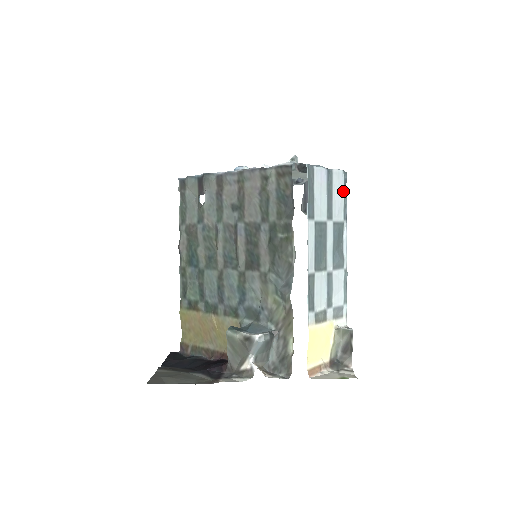
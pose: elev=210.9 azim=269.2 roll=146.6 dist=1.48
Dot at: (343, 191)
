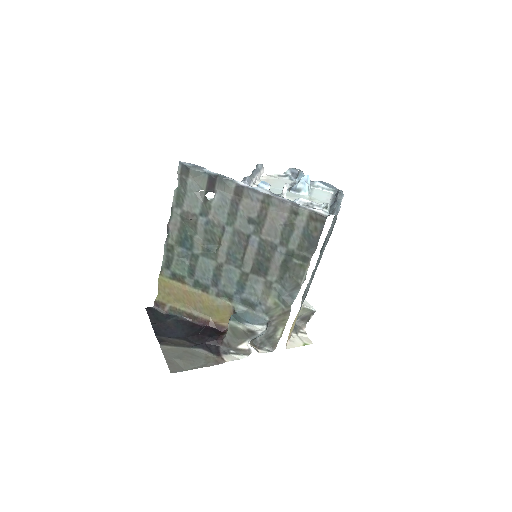
Dot at: occluded
